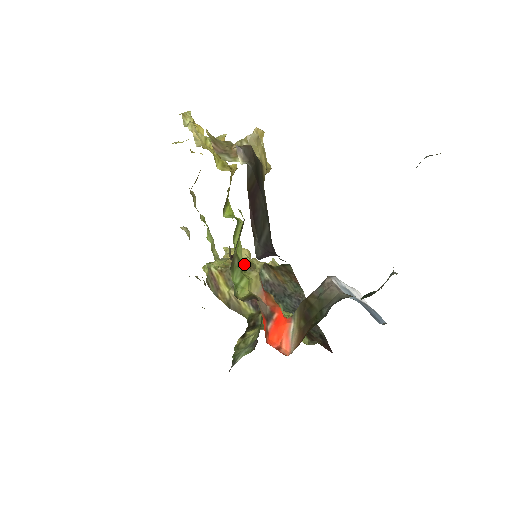
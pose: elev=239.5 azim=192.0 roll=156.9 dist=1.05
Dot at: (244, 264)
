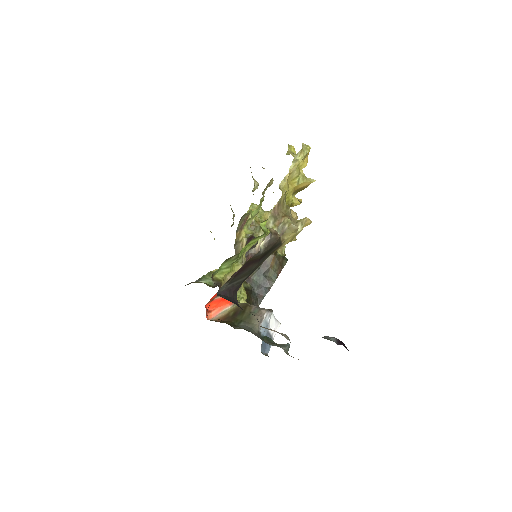
Dot at: (254, 246)
